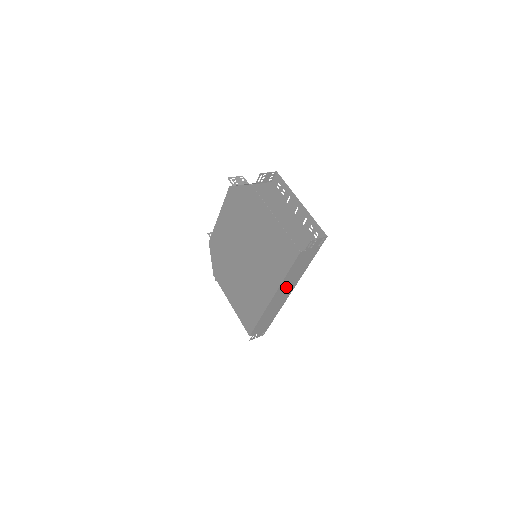
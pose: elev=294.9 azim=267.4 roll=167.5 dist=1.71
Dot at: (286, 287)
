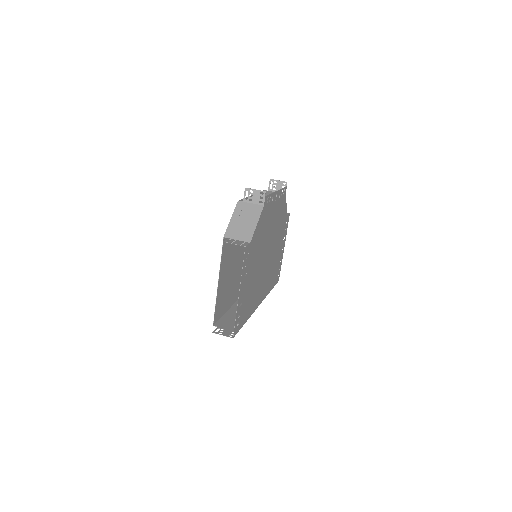
Dot at: occluded
